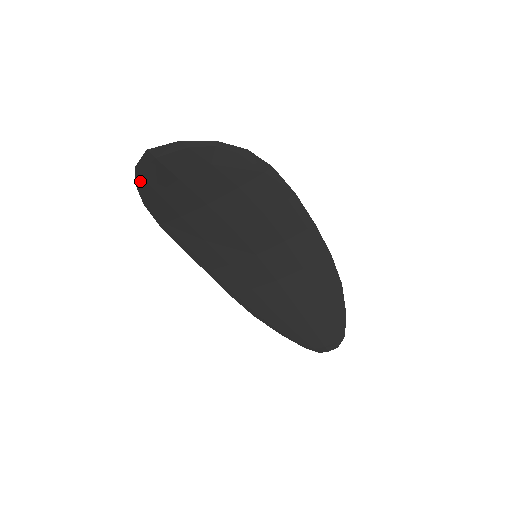
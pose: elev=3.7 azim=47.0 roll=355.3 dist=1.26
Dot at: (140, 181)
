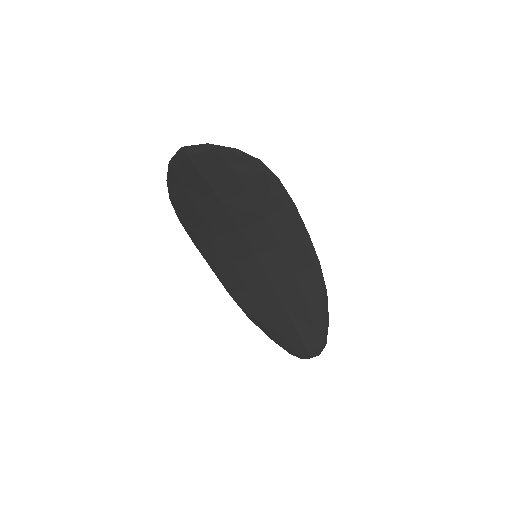
Dot at: (171, 175)
